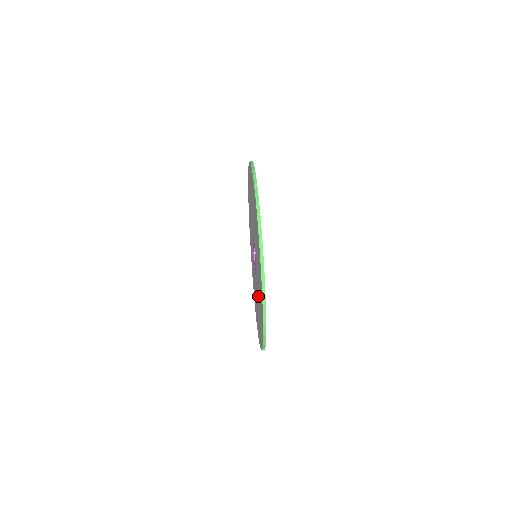
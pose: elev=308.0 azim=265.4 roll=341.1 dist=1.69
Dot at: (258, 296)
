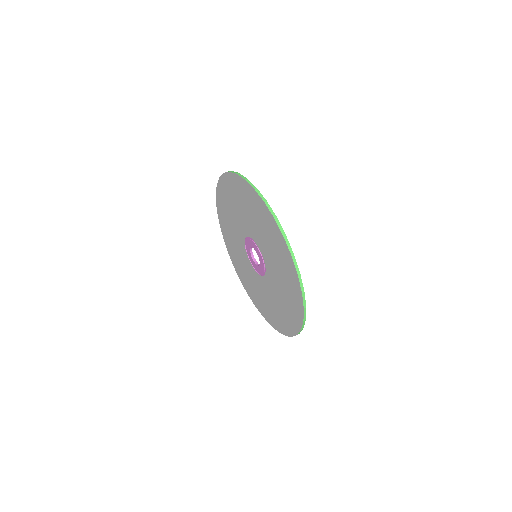
Dot at: (269, 253)
